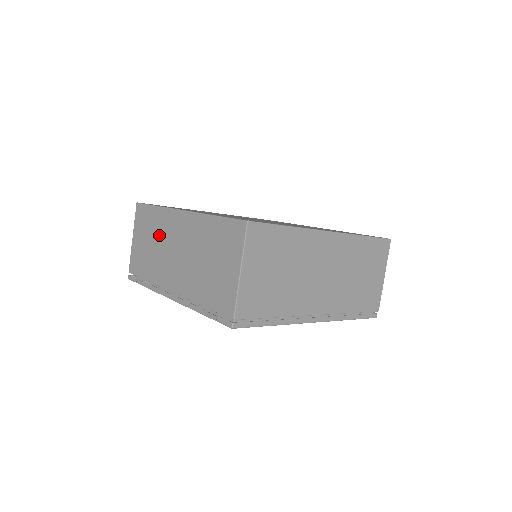
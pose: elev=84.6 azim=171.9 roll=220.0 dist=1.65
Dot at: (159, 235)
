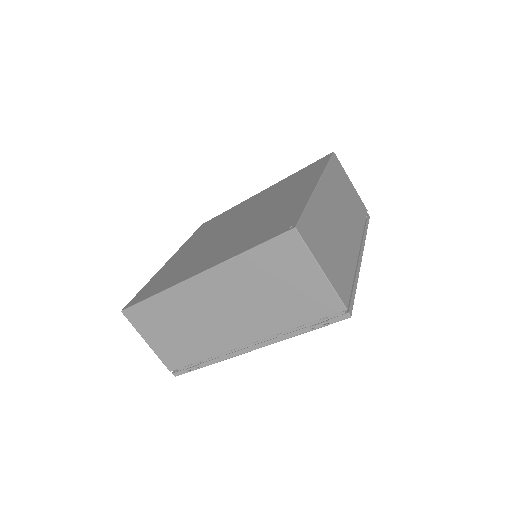
Dot at: (184, 315)
